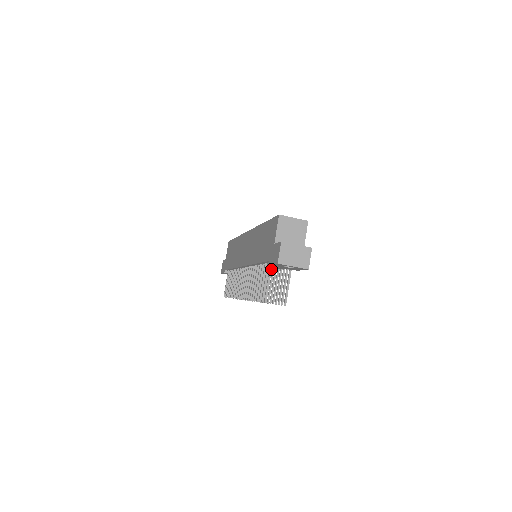
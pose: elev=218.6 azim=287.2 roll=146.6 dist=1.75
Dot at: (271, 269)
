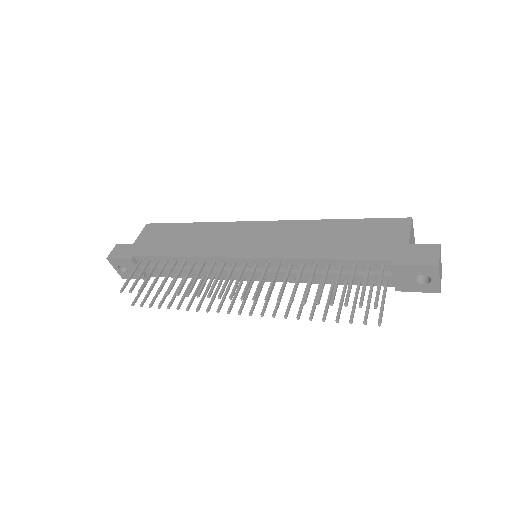
Dot at: (383, 272)
